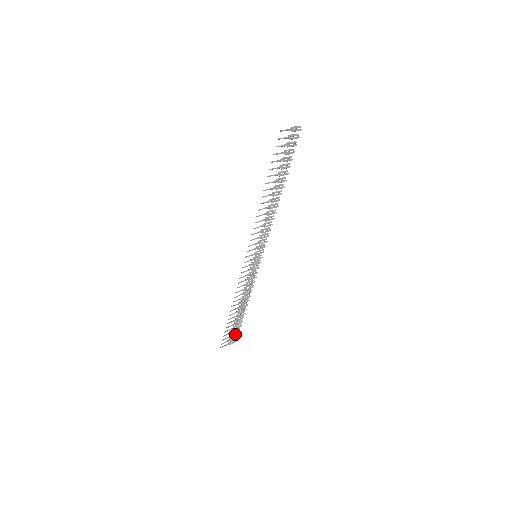
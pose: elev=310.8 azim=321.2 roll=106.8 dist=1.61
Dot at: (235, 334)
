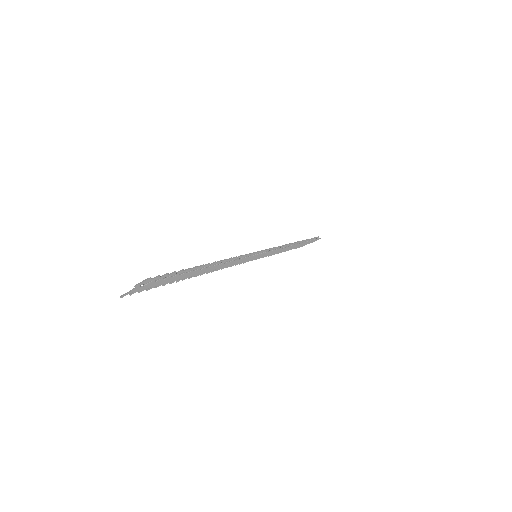
Dot at: occluded
